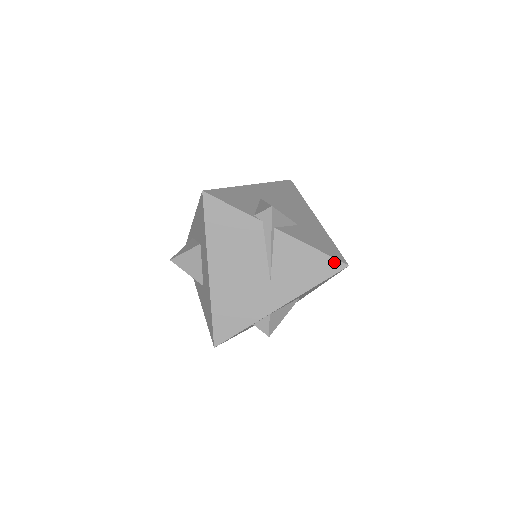
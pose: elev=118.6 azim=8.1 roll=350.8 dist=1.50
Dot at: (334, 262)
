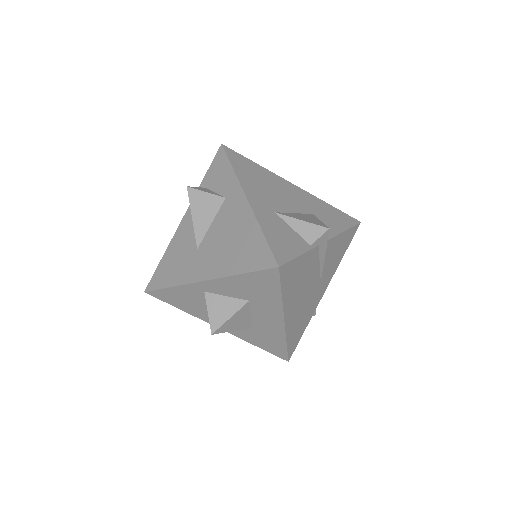
Dot at: (354, 228)
